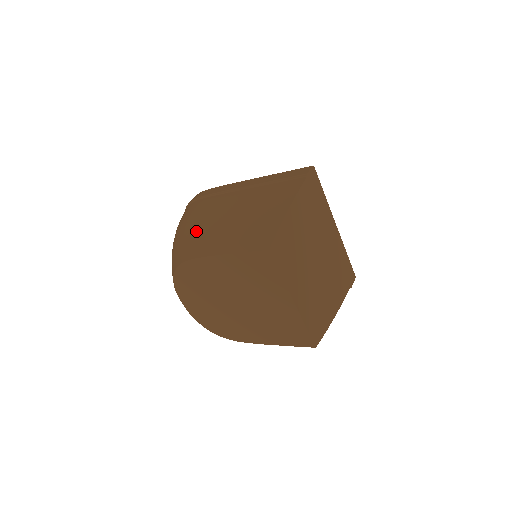
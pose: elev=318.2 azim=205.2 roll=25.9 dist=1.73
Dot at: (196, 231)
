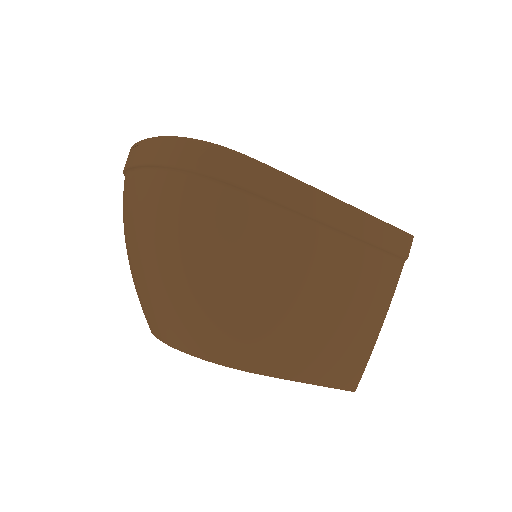
Dot at: (258, 311)
